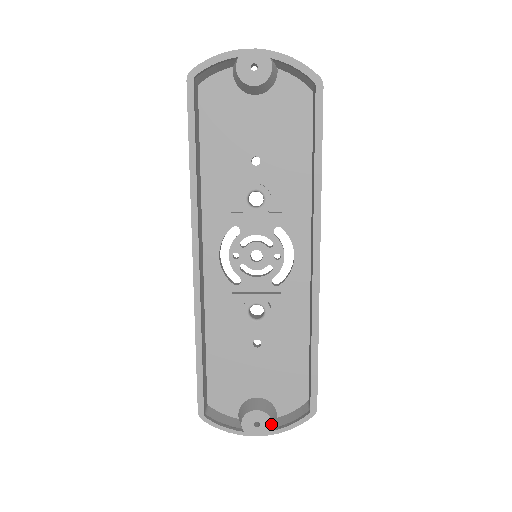
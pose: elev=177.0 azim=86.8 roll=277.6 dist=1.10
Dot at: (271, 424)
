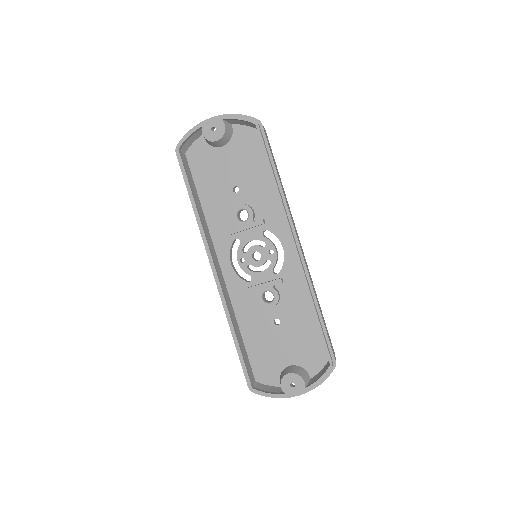
Dot at: (303, 382)
